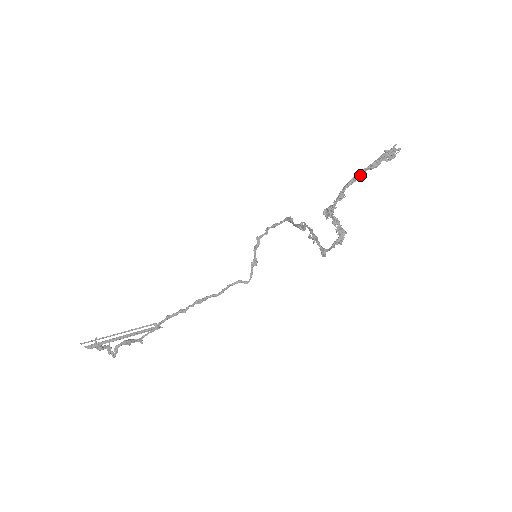
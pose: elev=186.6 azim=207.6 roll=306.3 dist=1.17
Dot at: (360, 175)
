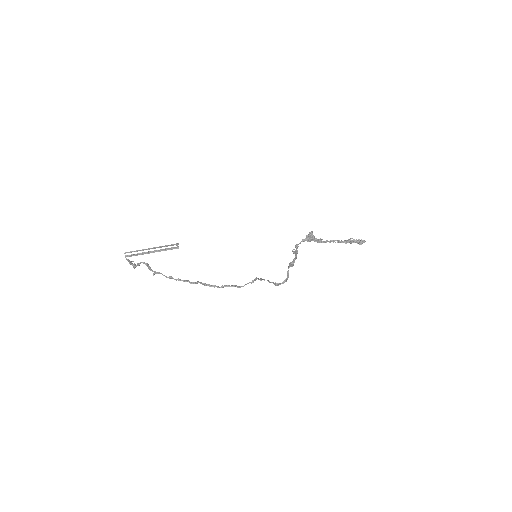
Dot at: (337, 240)
